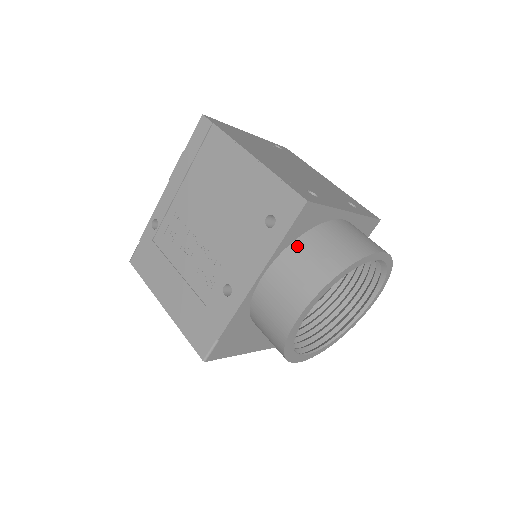
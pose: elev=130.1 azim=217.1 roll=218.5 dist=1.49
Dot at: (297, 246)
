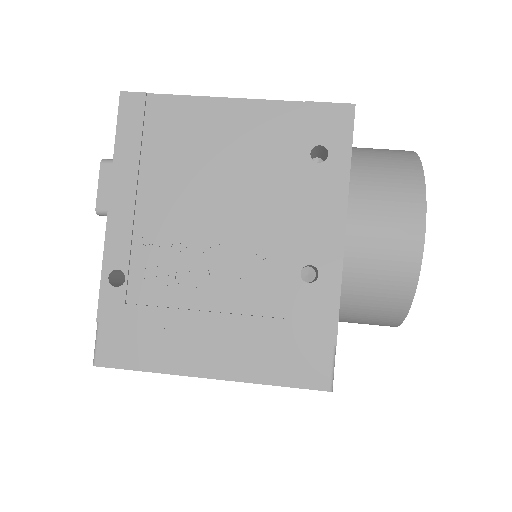
Dot at: (357, 171)
